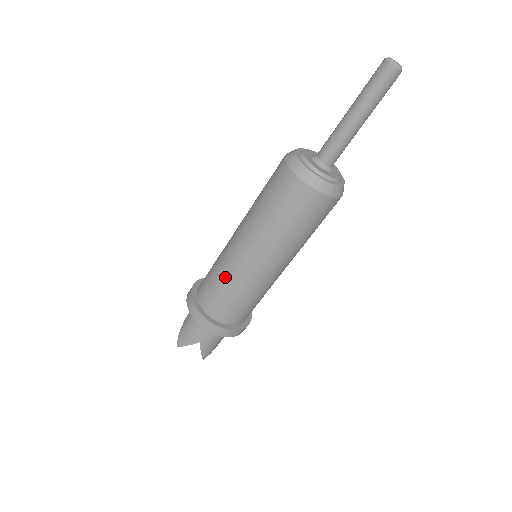
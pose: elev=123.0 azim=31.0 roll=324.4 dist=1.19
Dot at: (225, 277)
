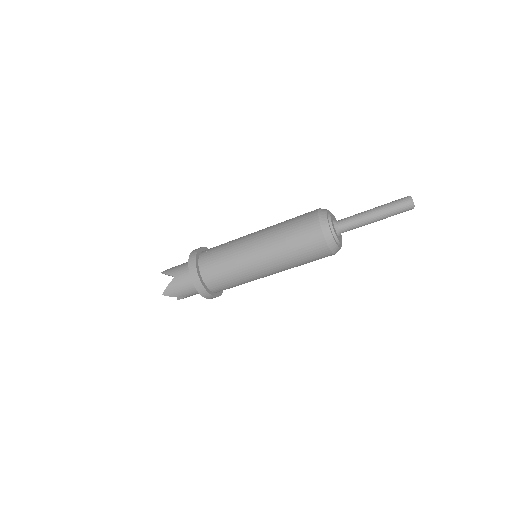
Dot at: (238, 275)
